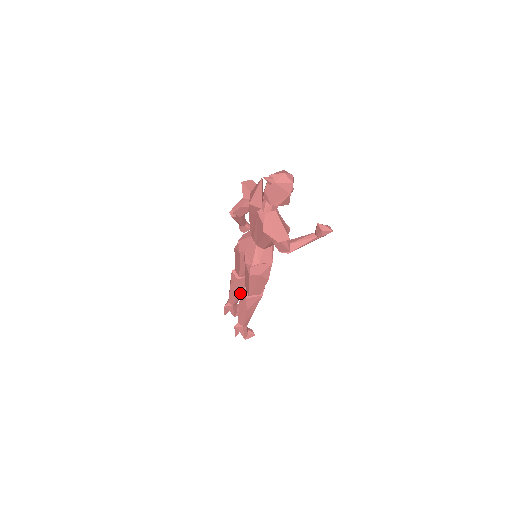
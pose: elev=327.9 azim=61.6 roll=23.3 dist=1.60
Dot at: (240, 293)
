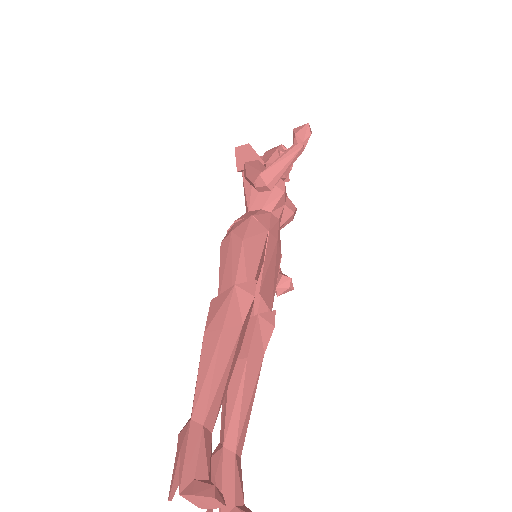
Dot at: (236, 378)
